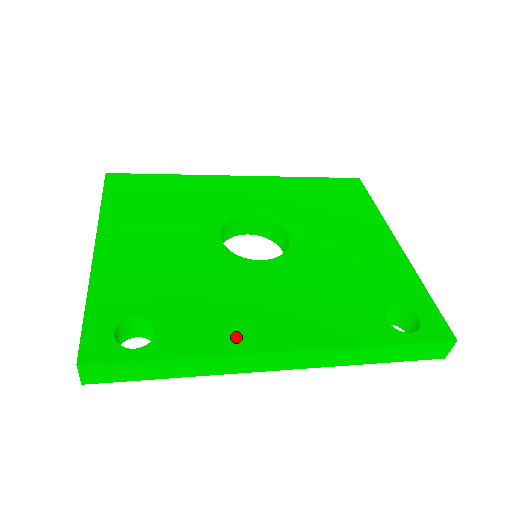
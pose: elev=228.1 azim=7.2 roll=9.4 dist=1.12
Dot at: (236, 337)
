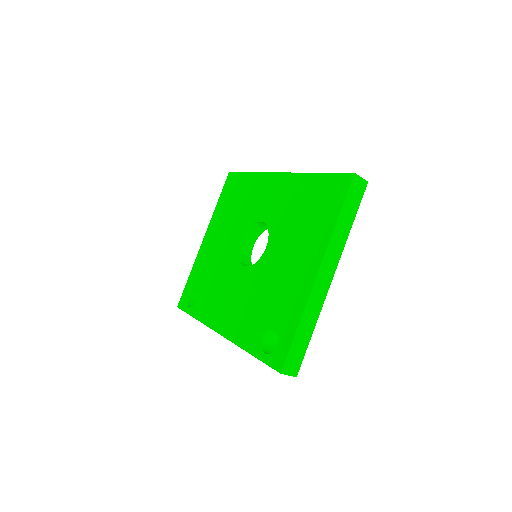
Dot at: (211, 316)
